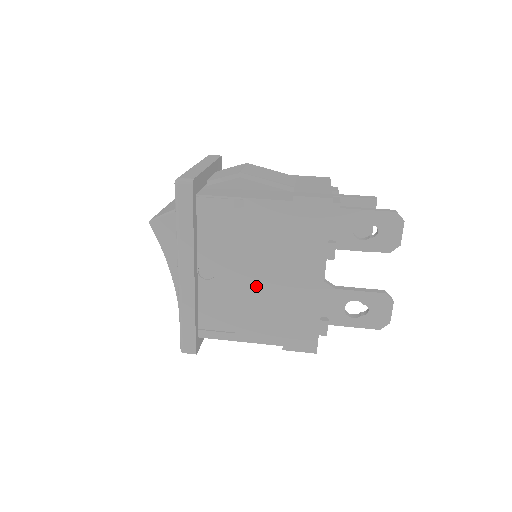
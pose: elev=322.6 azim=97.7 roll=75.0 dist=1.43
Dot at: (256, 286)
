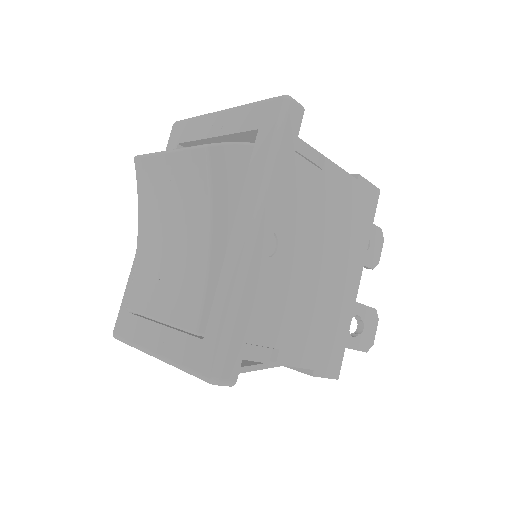
Dot at: (310, 277)
